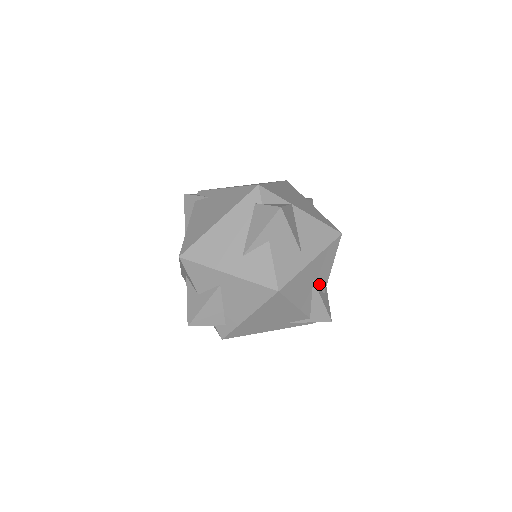
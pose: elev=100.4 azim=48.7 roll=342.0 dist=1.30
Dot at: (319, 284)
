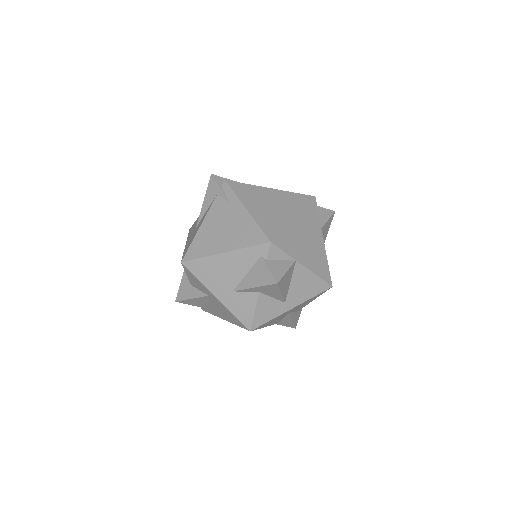
Dot at: (295, 311)
